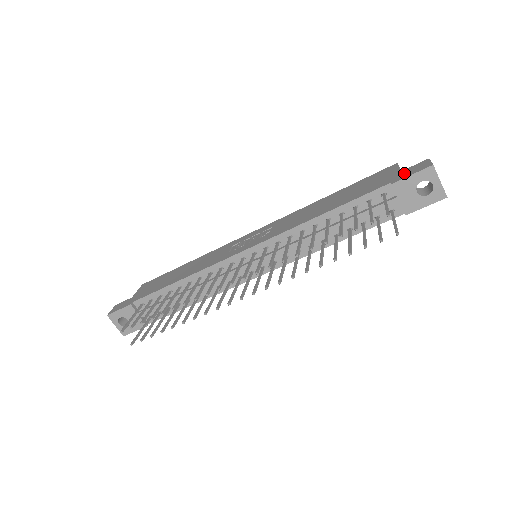
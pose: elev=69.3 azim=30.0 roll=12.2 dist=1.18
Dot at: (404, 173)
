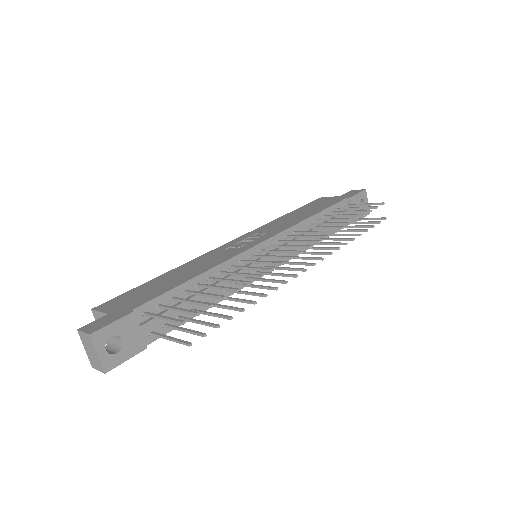
Dot at: (348, 195)
